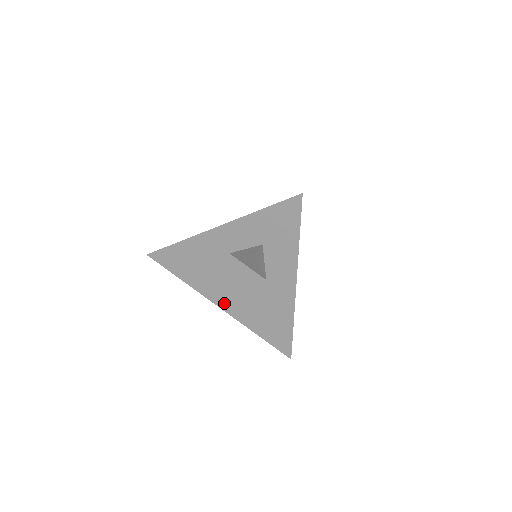
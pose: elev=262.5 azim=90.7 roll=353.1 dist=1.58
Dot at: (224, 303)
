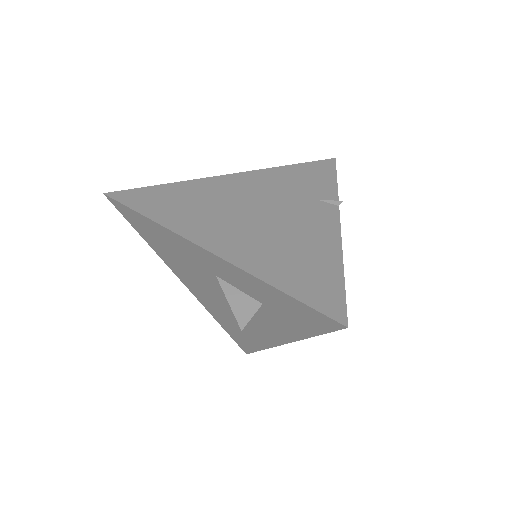
Dot at: (192, 288)
